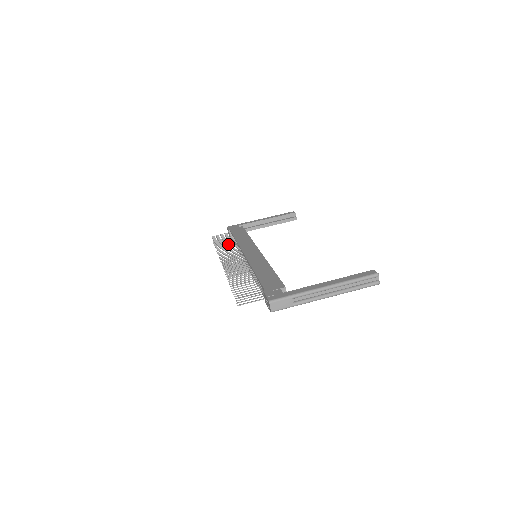
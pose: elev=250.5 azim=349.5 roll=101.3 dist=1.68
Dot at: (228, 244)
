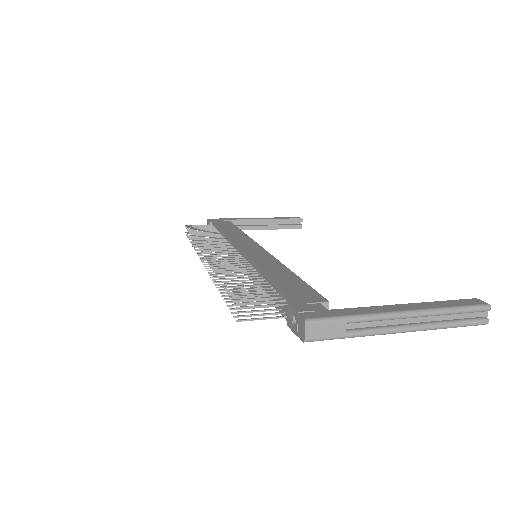
Dot at: (211, 236)
